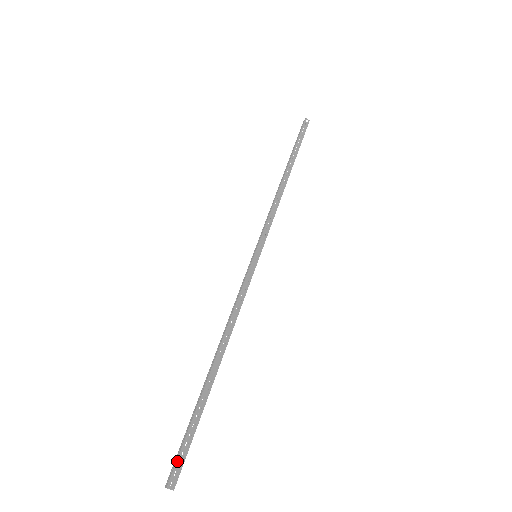
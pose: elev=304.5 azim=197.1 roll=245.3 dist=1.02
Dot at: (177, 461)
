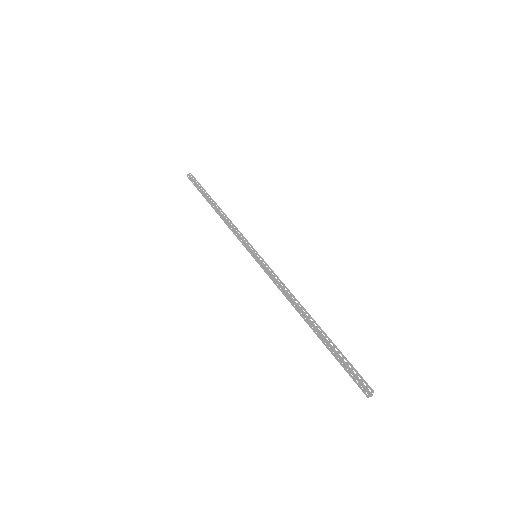
Dot at: (357, 378)
